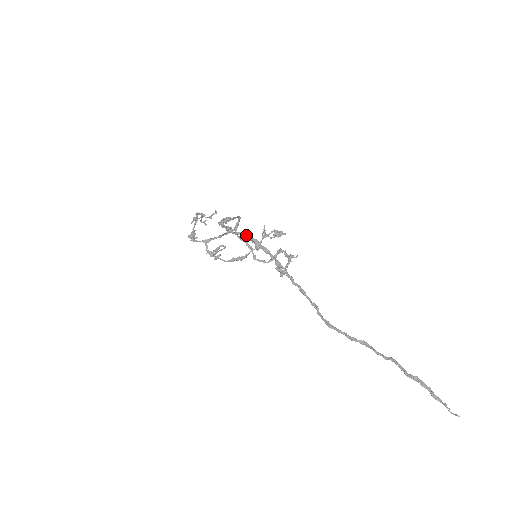
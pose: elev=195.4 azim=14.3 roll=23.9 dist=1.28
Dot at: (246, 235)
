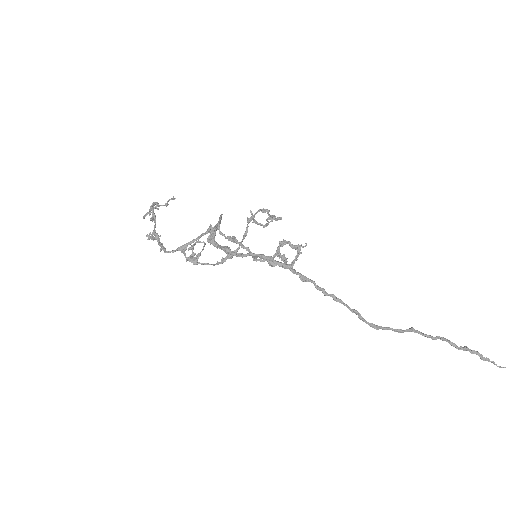
Dot at: (255, 255)
